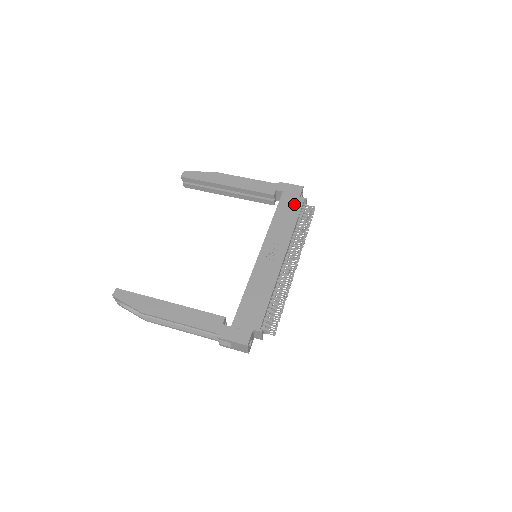
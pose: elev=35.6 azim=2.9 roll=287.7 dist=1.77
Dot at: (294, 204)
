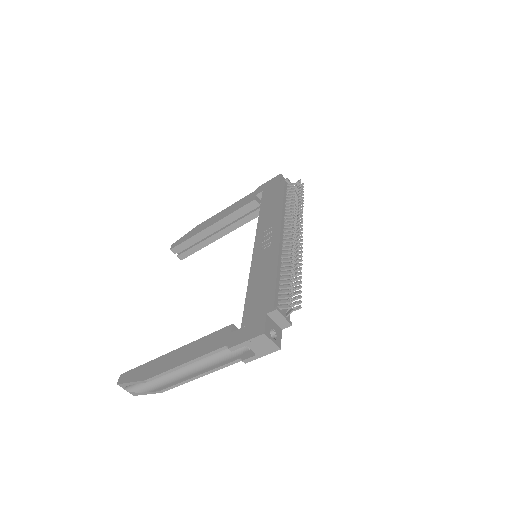
Dot at: (276, 190)
